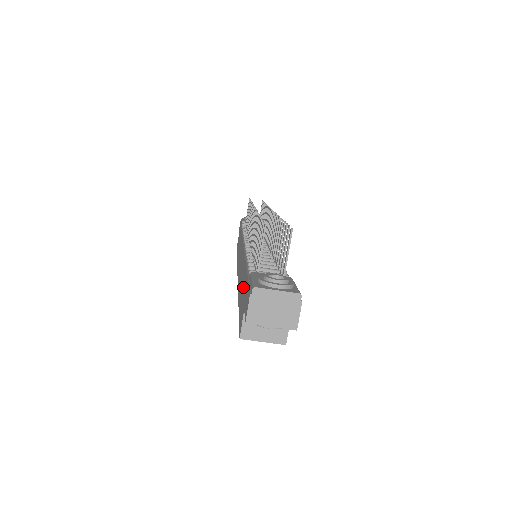
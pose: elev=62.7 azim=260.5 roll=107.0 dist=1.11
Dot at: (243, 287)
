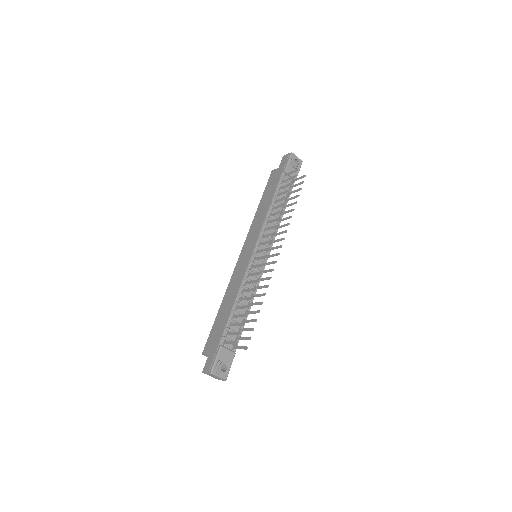
Dot at: (220, 326)
